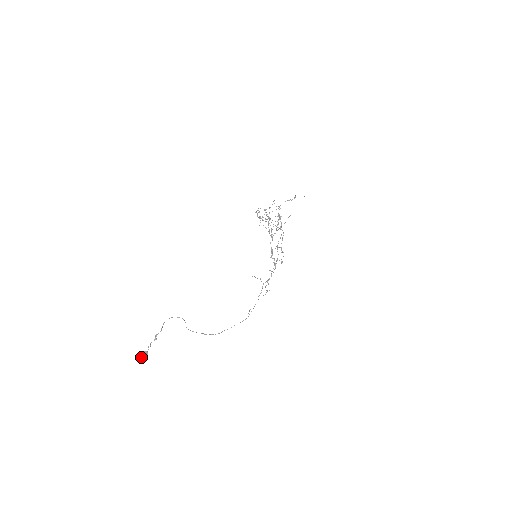
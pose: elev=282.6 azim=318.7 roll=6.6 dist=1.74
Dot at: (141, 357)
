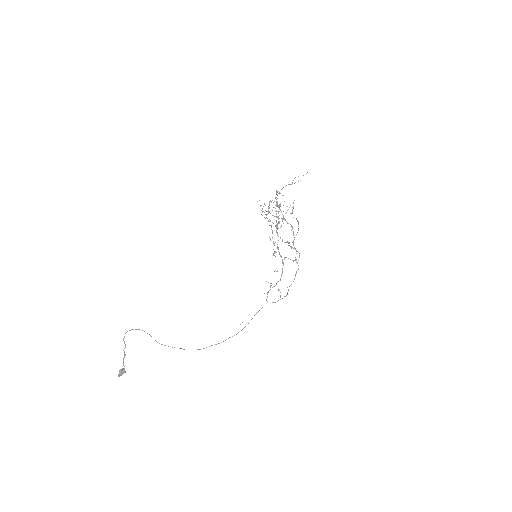
Dot at: (118, 375)
